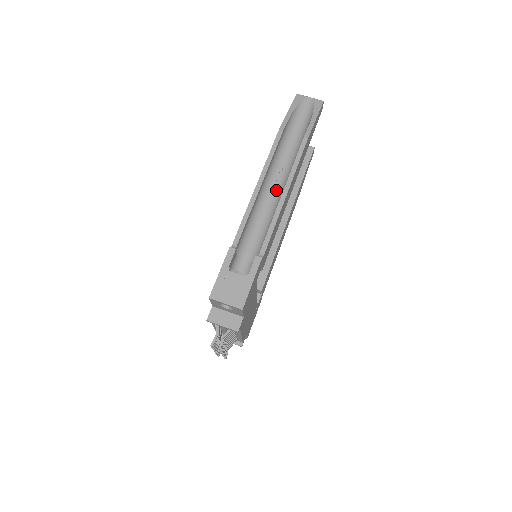
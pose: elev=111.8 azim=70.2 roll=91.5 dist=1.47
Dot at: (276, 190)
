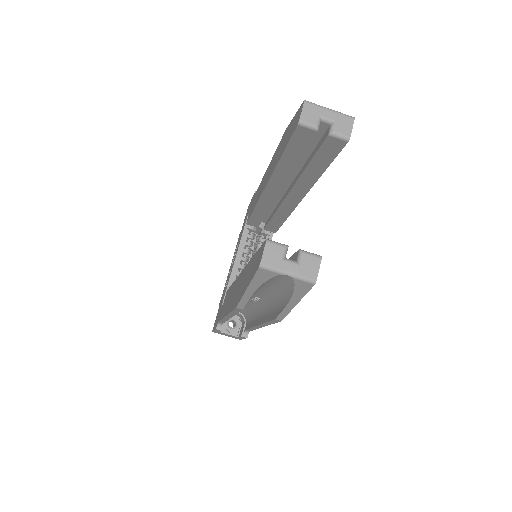
Dot at: (253, 303)
